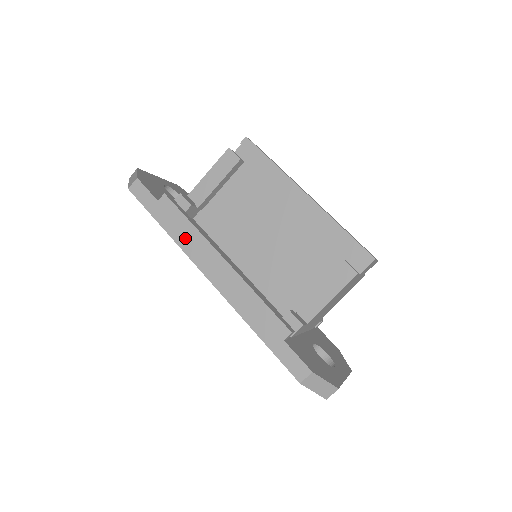
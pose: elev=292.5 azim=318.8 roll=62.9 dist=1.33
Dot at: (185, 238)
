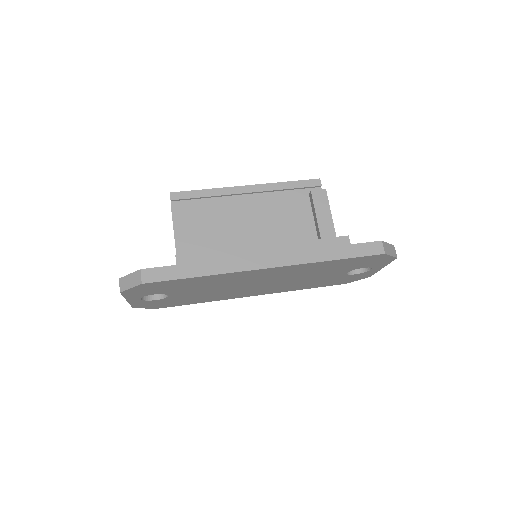
Dot at: (225, 264)
